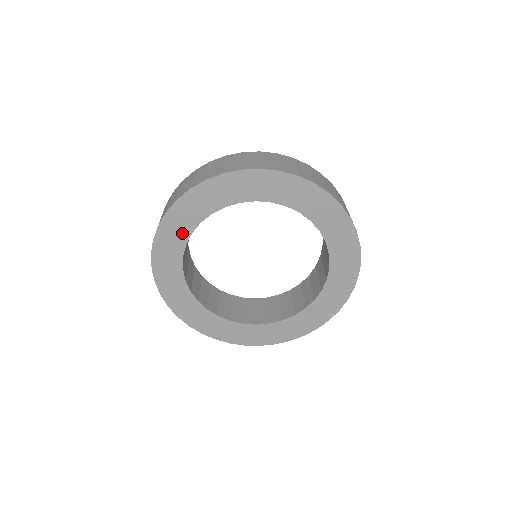
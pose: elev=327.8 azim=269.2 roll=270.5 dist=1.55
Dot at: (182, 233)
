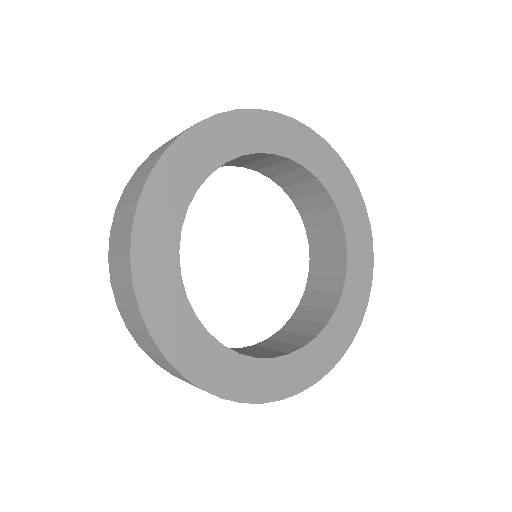
Dot at: (174, 210)
